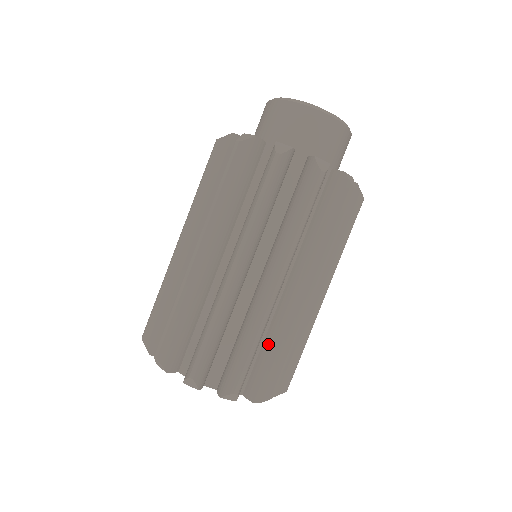
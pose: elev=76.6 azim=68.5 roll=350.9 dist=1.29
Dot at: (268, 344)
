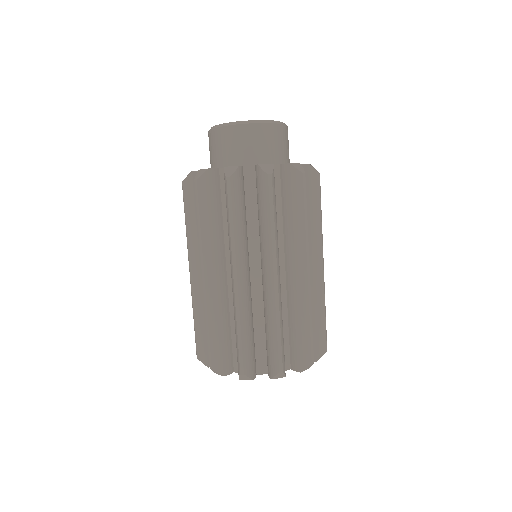
Dot at: (292, 323)
